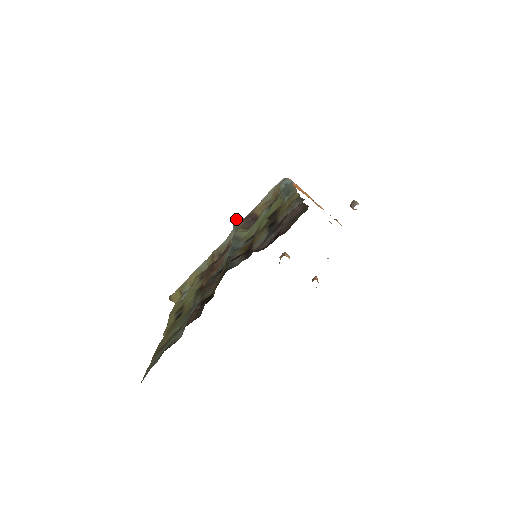
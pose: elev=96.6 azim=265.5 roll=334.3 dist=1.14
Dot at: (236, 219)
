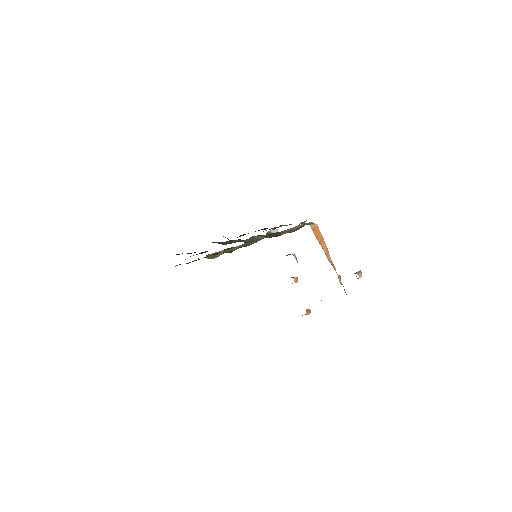
Dot at: (272, 231)
